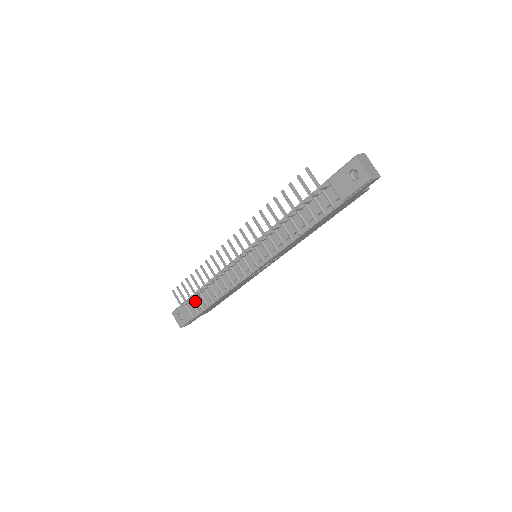
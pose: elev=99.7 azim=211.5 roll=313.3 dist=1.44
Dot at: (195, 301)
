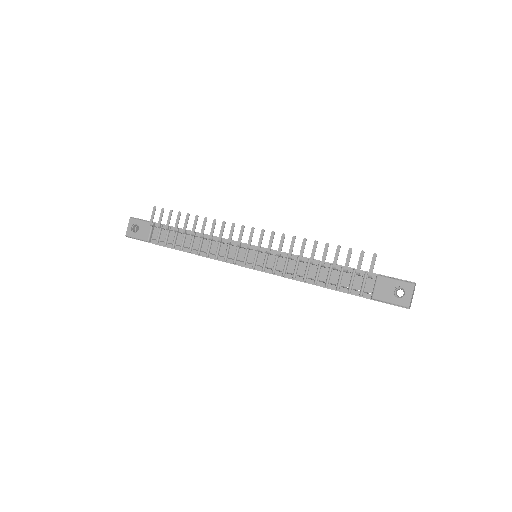
Dot at: (164, 232)
